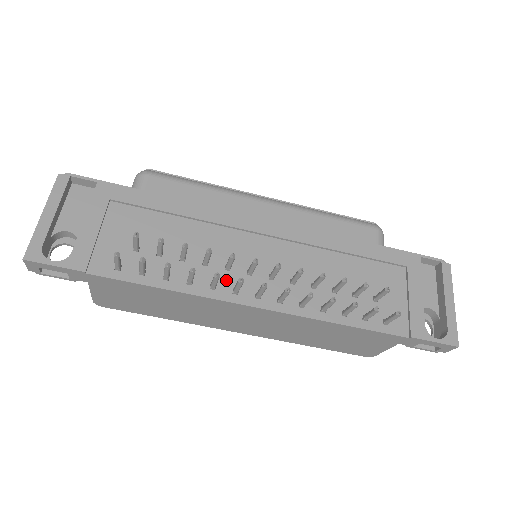
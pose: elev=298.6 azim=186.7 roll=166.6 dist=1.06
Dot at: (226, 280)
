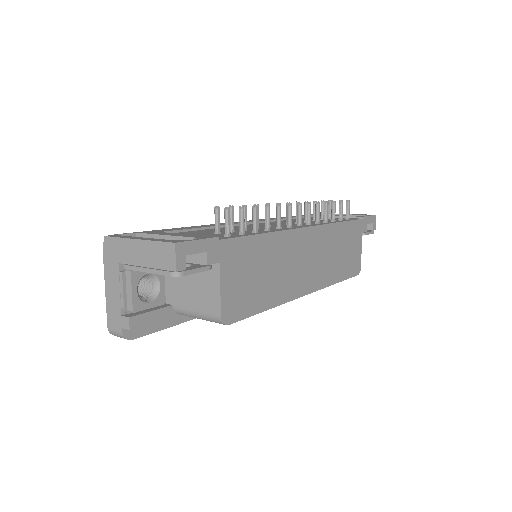
Dot at: occluded
